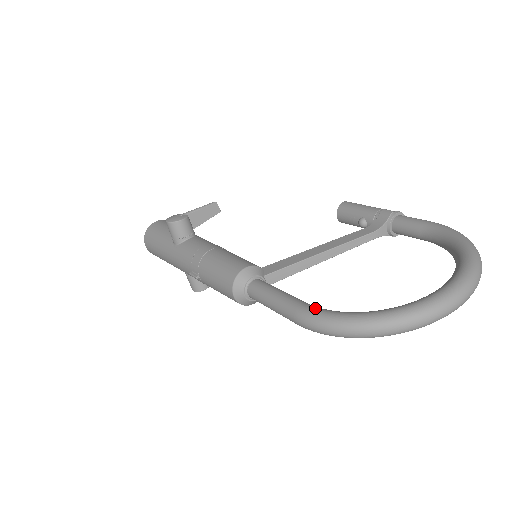
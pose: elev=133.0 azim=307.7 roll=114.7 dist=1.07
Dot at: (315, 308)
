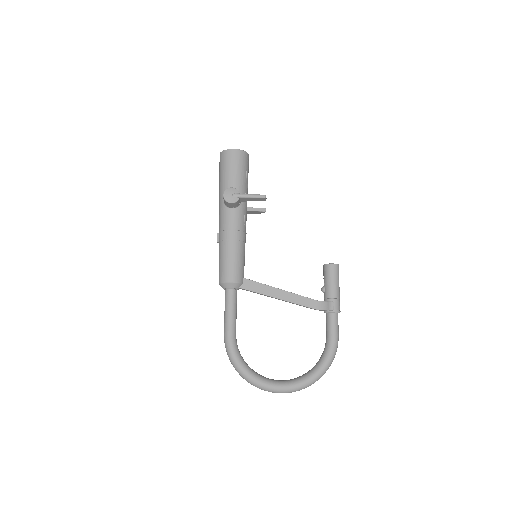
Dot at: (232, 343)
